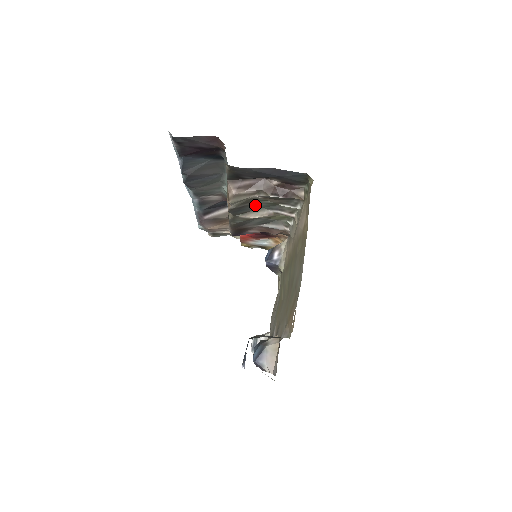
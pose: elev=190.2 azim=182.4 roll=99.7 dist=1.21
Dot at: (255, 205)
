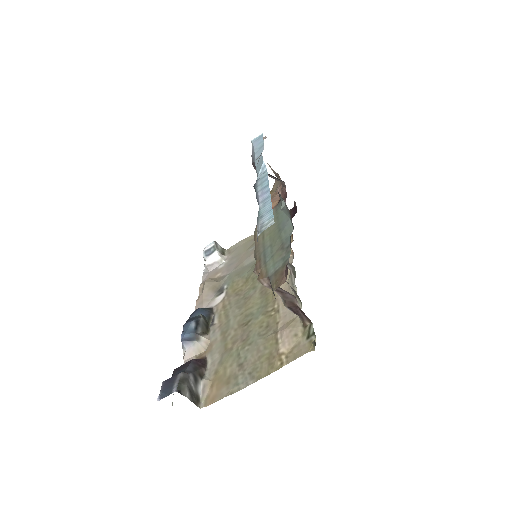
Dot at: occluded
